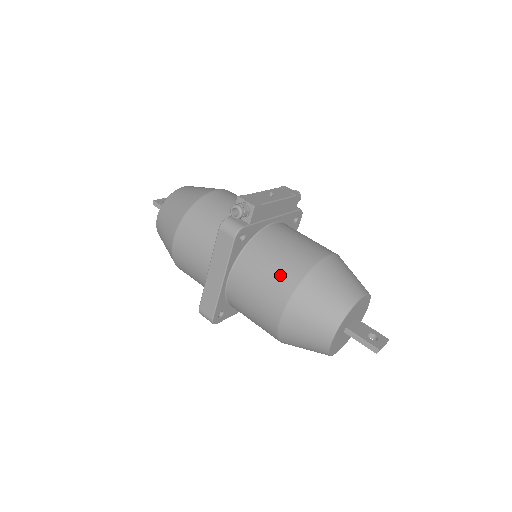
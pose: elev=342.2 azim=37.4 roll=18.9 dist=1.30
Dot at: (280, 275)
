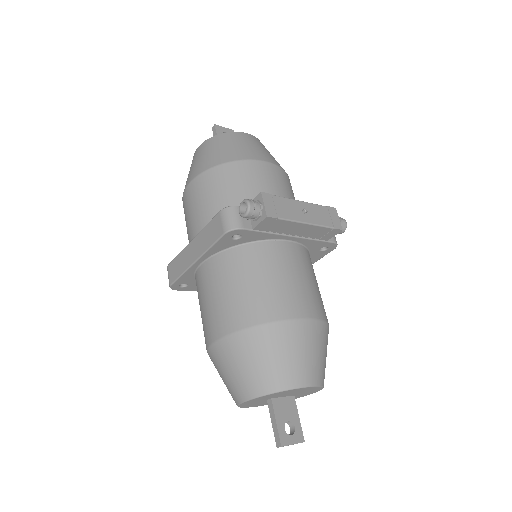
Dot at: (242, 303)
